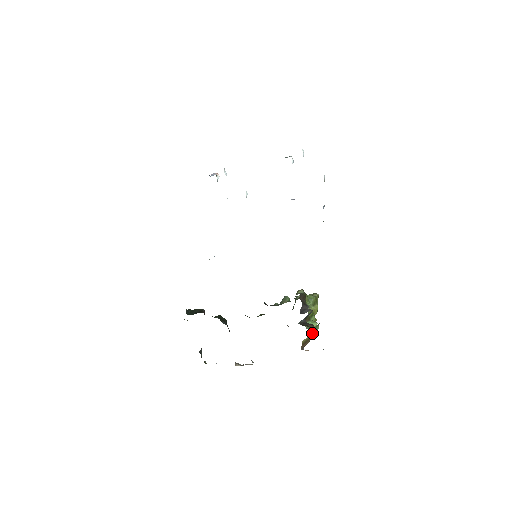
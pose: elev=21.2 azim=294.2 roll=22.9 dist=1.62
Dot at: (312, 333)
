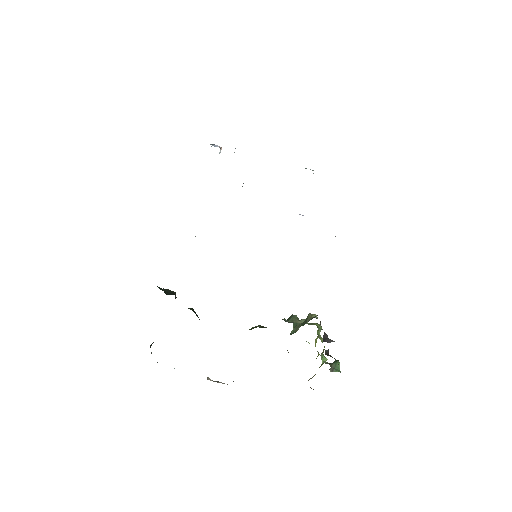
Dot at: occluded
